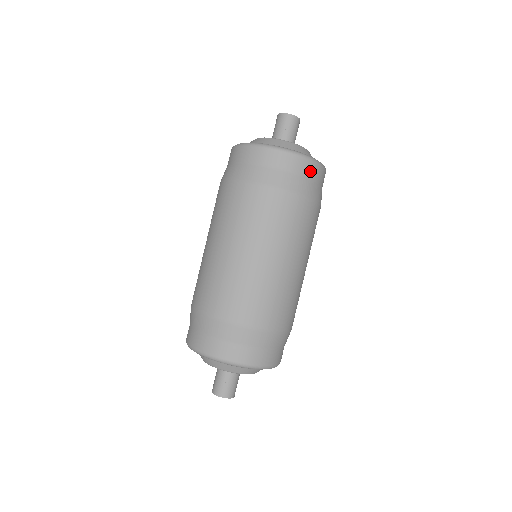
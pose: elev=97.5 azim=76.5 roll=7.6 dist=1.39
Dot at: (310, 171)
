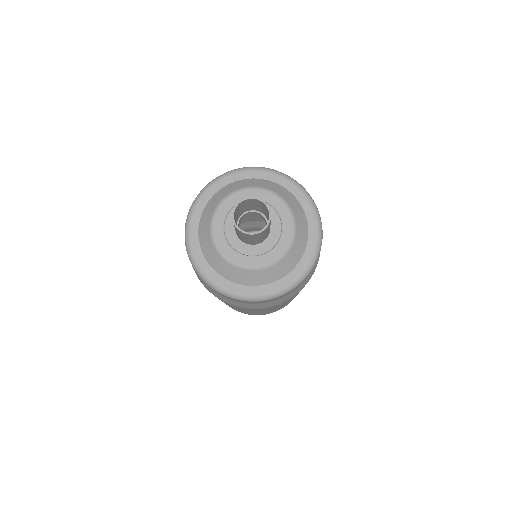
Dot at: (299, 285)
